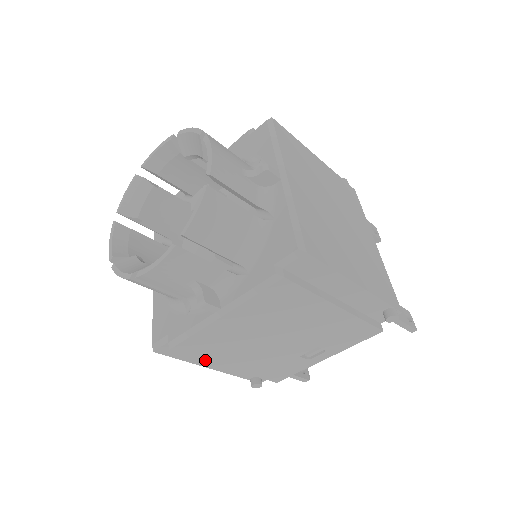
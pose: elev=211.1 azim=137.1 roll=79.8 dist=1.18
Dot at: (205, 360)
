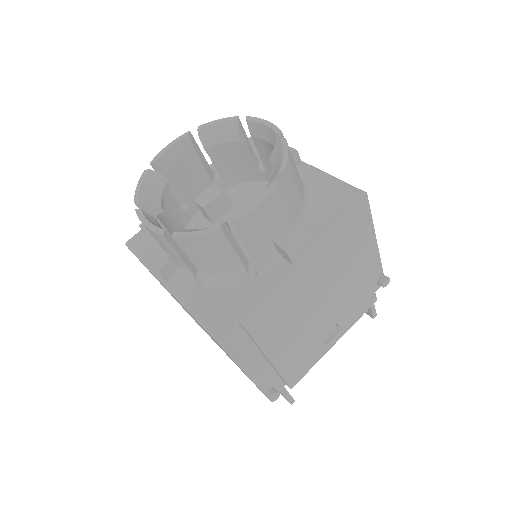
Dot at: (259, 346)
